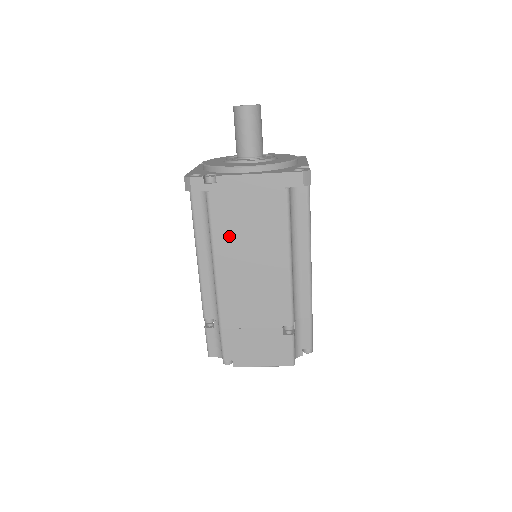
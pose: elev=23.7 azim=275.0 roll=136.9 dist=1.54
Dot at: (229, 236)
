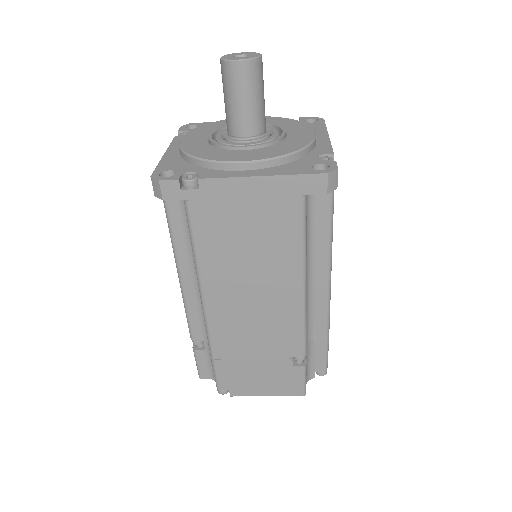
Dot at: (220, 257)
